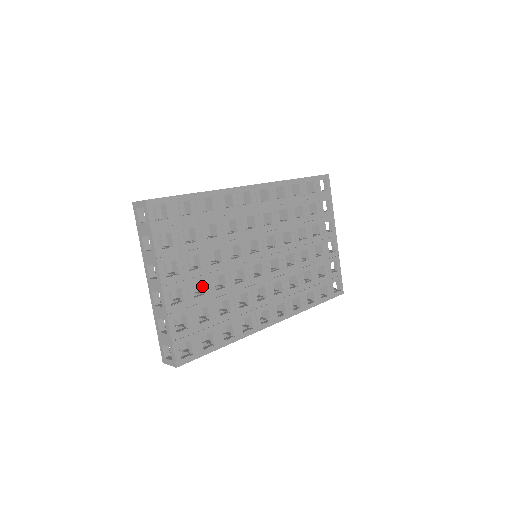
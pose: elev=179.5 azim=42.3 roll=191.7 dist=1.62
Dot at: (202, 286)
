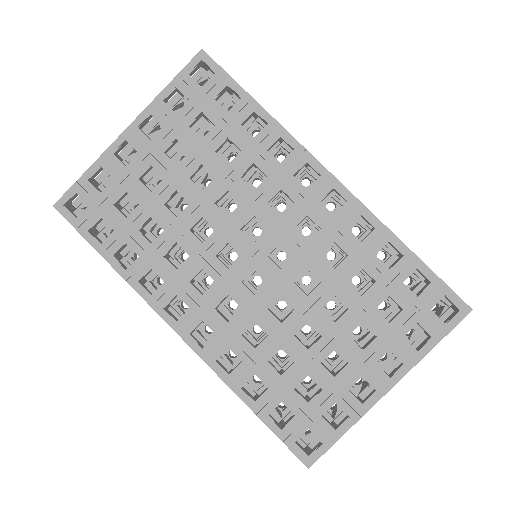
Dot at: (160, 184)
